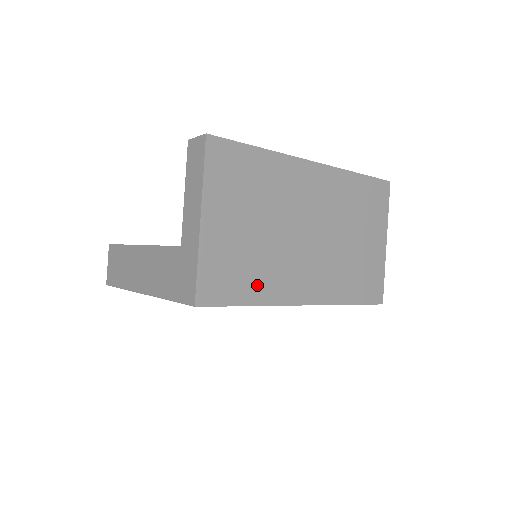
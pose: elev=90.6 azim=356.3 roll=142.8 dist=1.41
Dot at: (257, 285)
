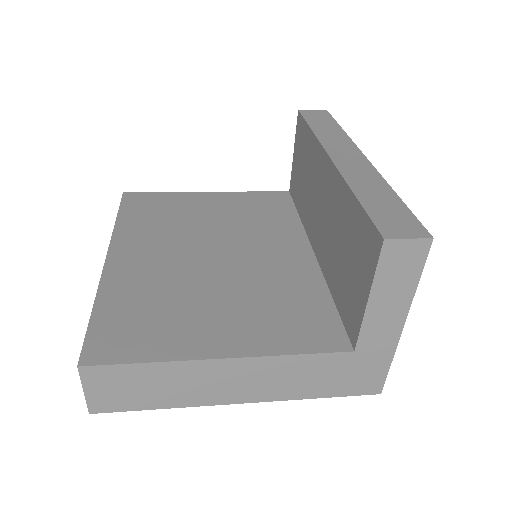
Dot at: occluded
